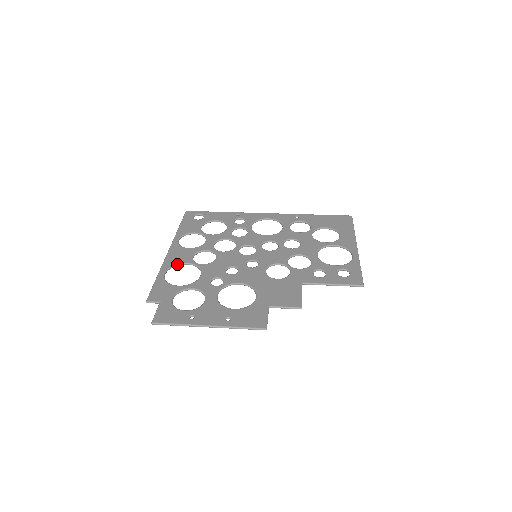
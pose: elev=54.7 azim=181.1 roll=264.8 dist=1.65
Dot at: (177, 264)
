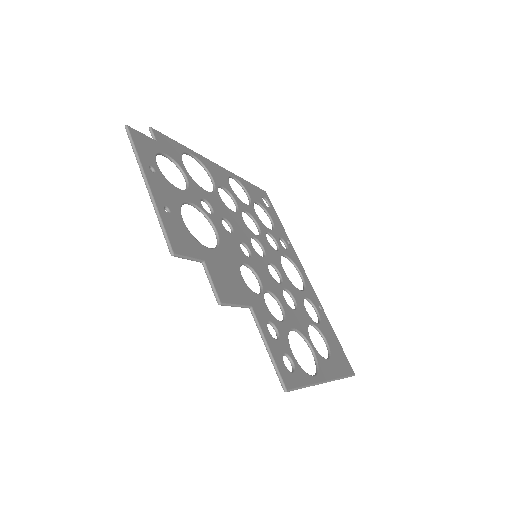
Dot at: (207, 169)
